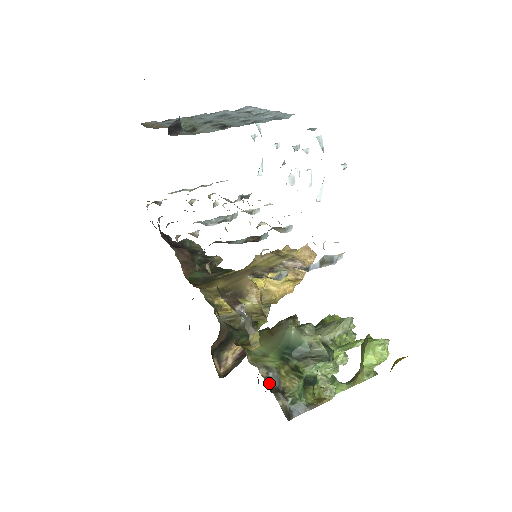
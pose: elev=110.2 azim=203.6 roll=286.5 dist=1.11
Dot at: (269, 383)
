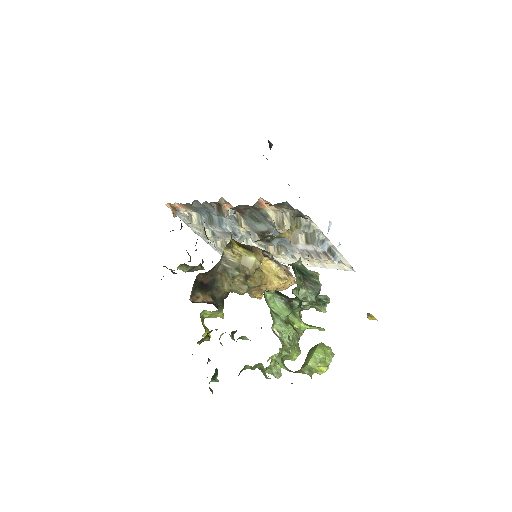
Dot at: occluded
